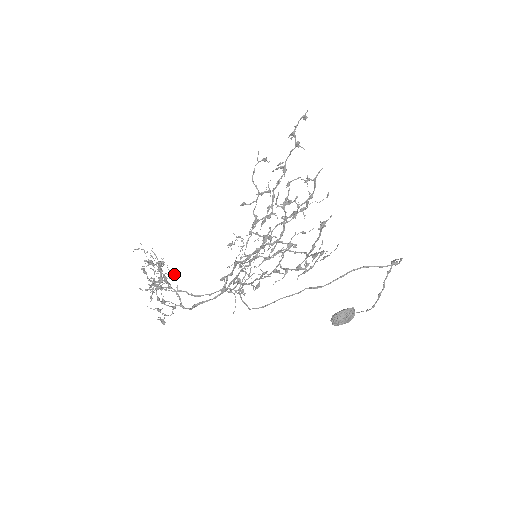
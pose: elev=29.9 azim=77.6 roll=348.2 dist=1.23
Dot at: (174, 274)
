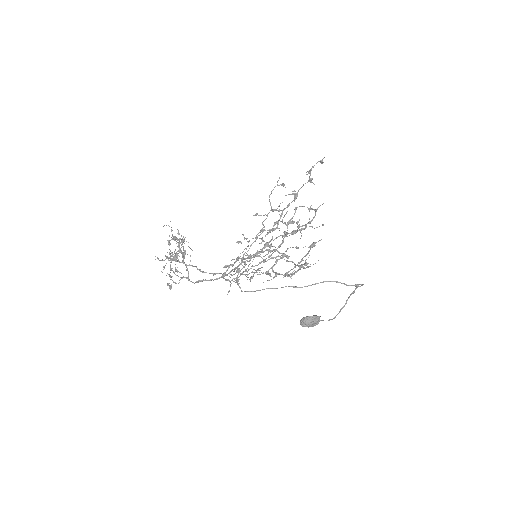
Dot at: (192, 250)
